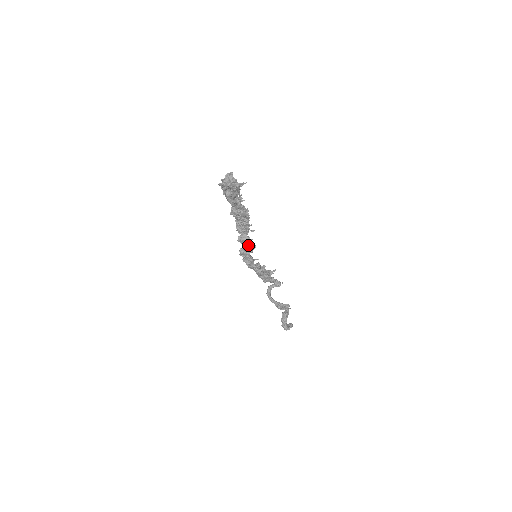
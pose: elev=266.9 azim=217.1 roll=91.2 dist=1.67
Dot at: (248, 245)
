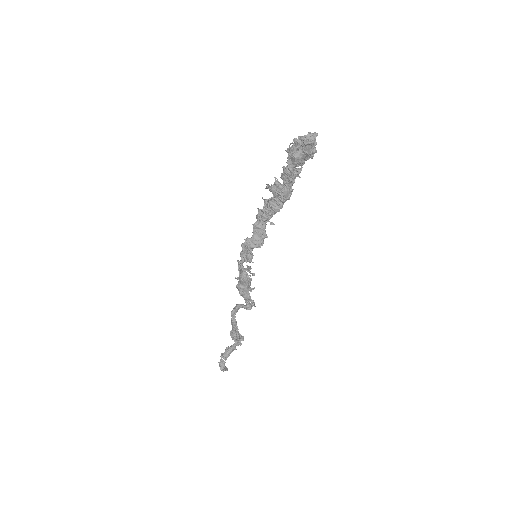
Dot at: (260, 236)
